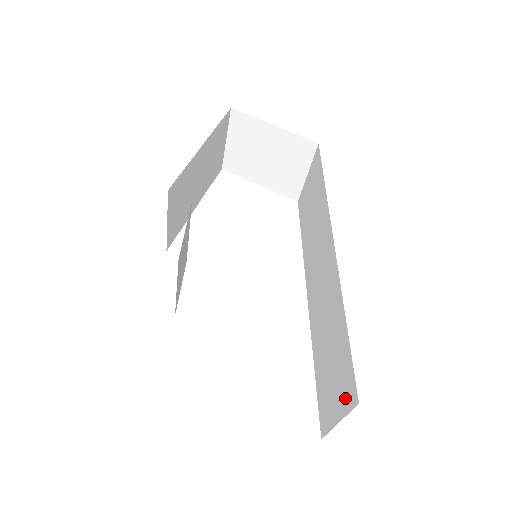
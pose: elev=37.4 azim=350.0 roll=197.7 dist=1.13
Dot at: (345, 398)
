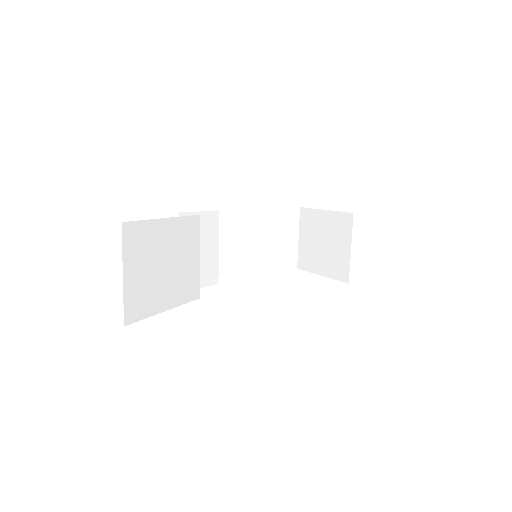
Dot at: occluded
